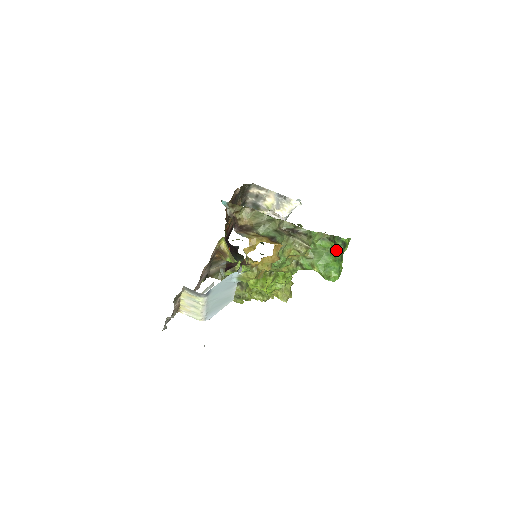
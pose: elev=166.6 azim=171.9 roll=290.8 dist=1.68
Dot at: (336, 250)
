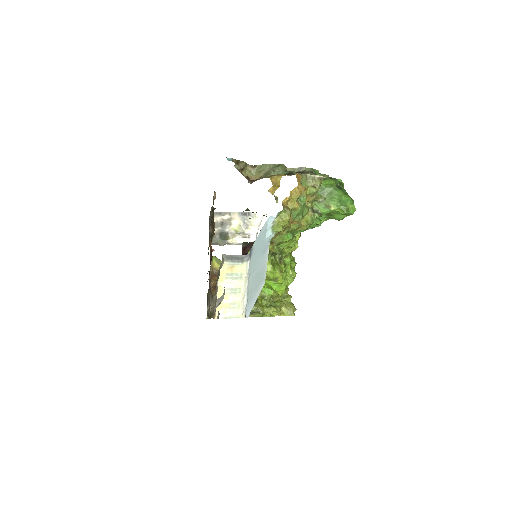
Dot at: (340, 187)
